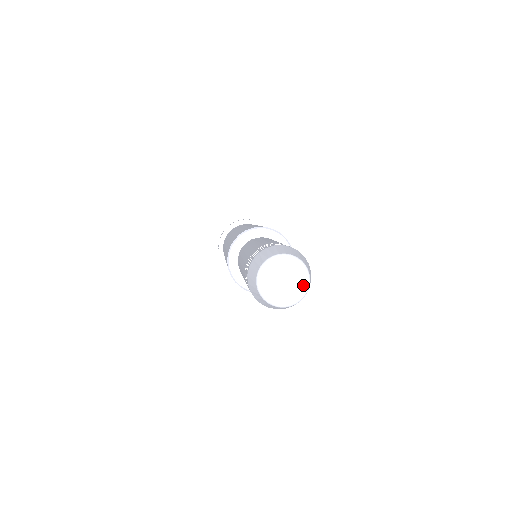
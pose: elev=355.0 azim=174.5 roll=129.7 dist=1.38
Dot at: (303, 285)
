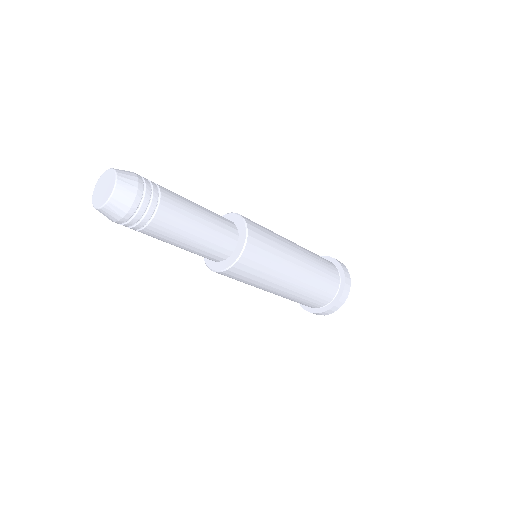
Dot at: (105, 200)
